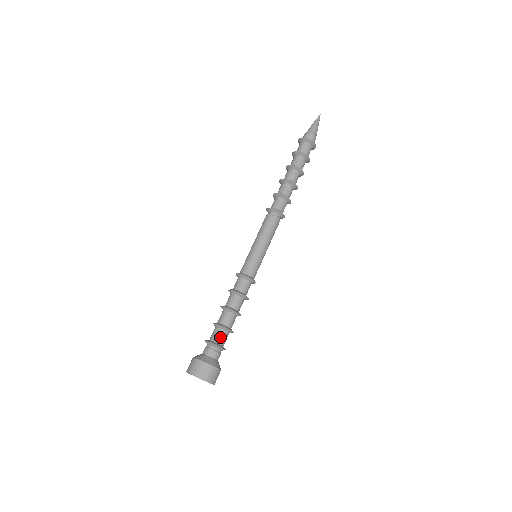
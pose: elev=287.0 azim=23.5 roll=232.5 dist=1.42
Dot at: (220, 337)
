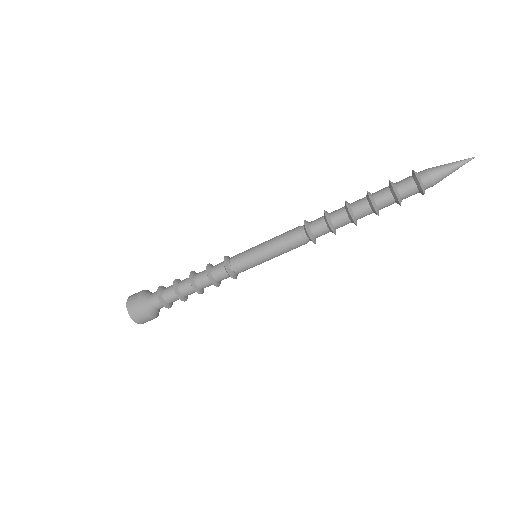
Dot at: (169, 296)
